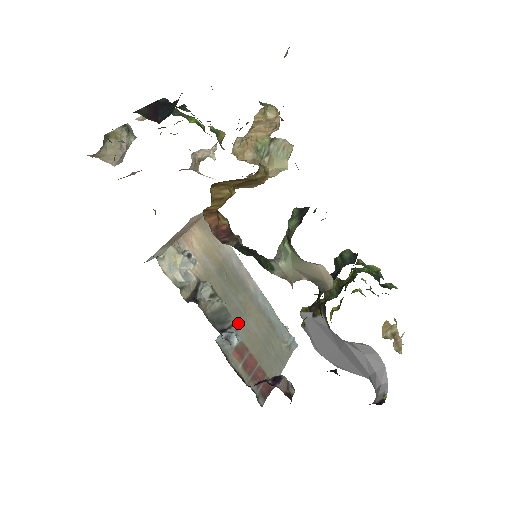
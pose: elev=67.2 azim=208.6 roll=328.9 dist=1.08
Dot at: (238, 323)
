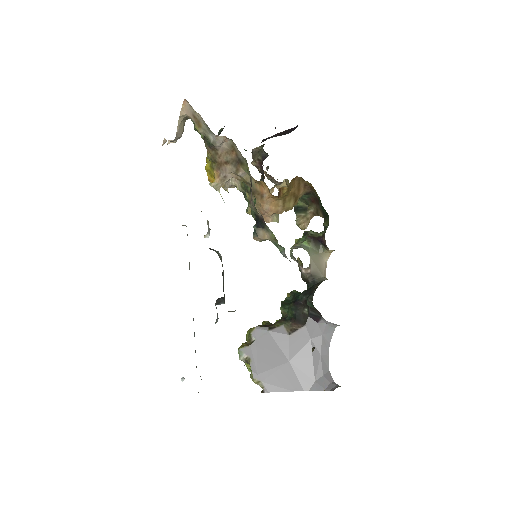
Dot at: (224, 303)
